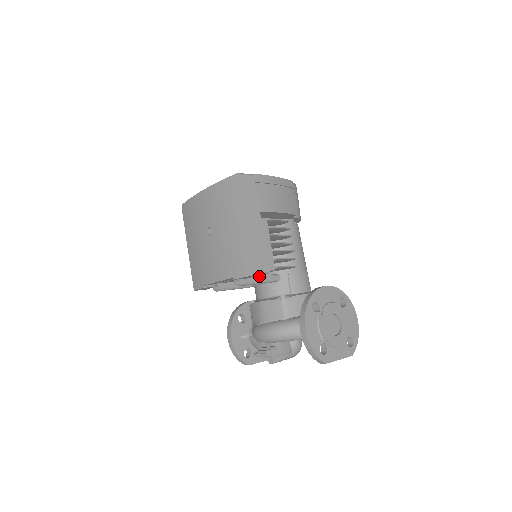
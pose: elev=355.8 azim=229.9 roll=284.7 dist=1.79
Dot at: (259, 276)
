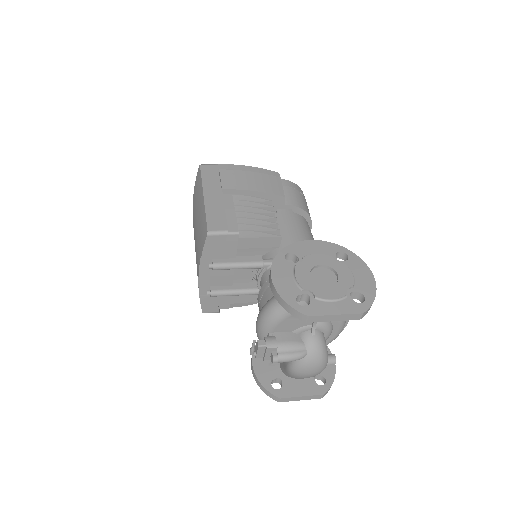
Dot at: (241, 259)
